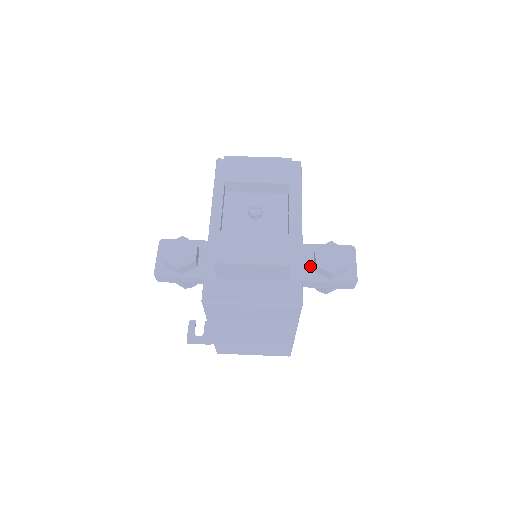
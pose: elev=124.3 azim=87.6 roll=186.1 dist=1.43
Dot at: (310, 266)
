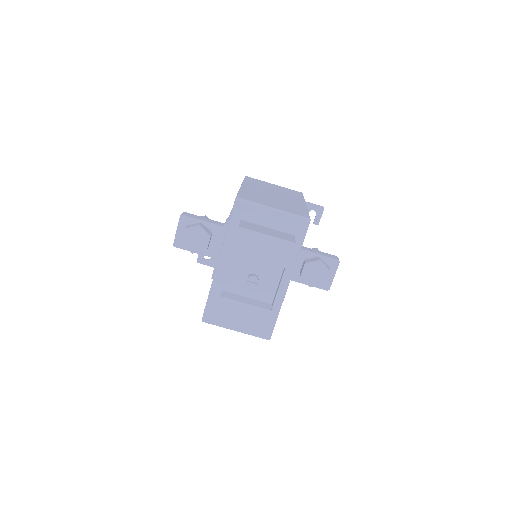
Dot at: (298, 269)
